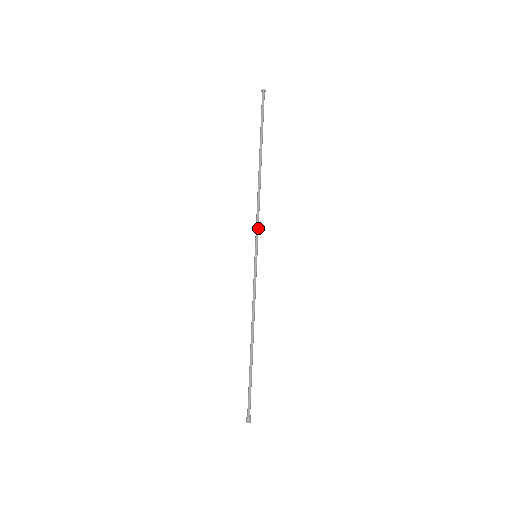
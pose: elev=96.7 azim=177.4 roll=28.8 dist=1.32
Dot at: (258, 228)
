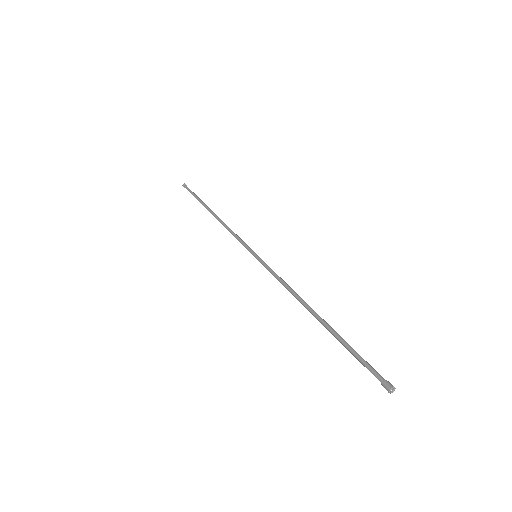
Dot at: (242, 241)
